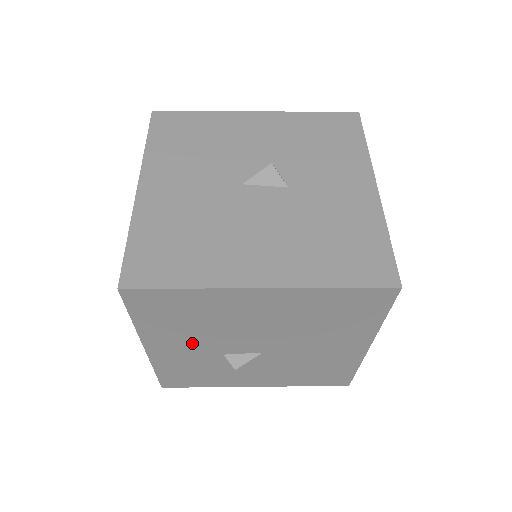
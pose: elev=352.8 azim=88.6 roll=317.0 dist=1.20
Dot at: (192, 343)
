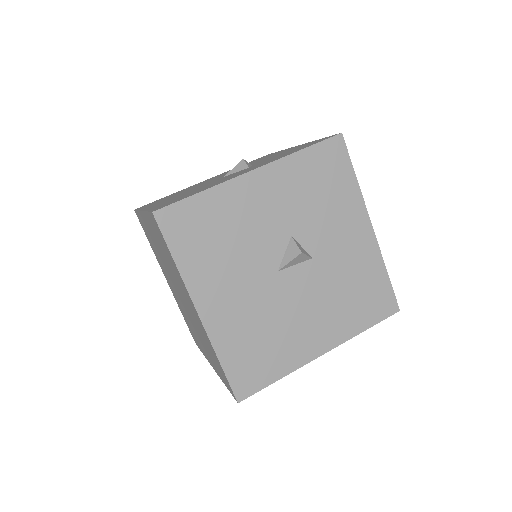
Dot at: occluded
